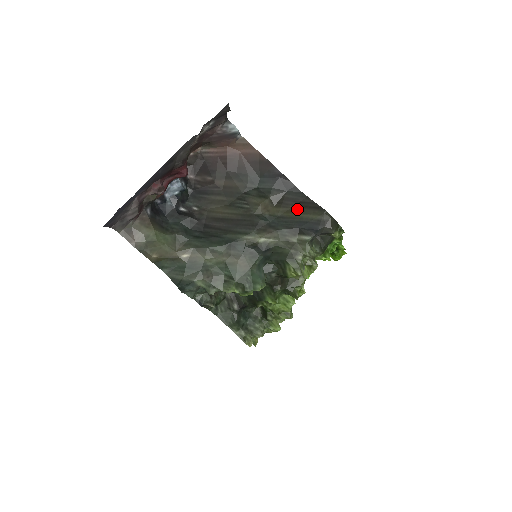
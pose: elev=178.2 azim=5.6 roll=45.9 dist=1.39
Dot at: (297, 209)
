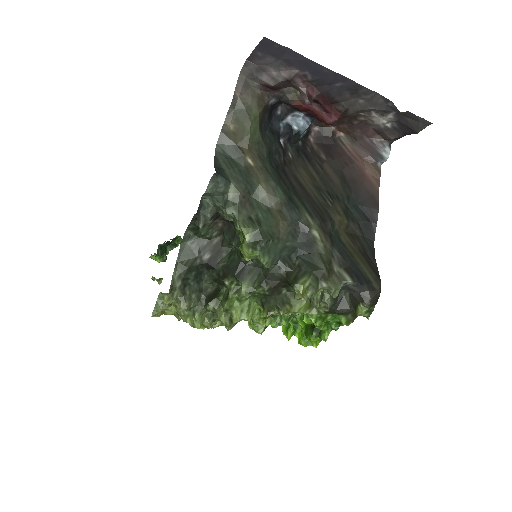
Dot at: (360, 255)
